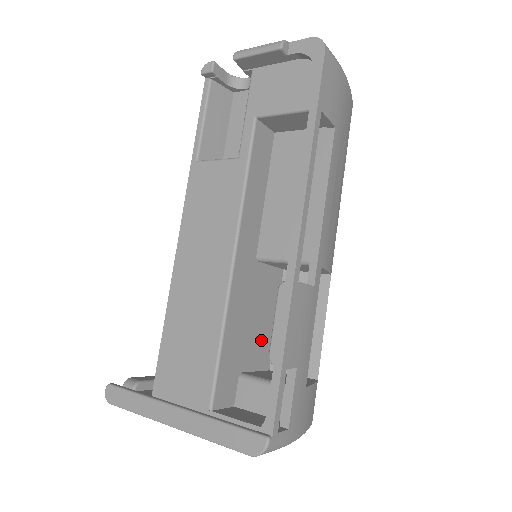
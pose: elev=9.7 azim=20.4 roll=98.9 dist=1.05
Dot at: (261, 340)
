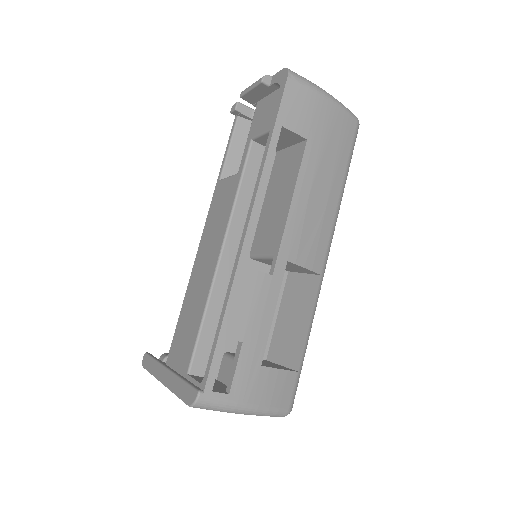
Dot at: occluded
